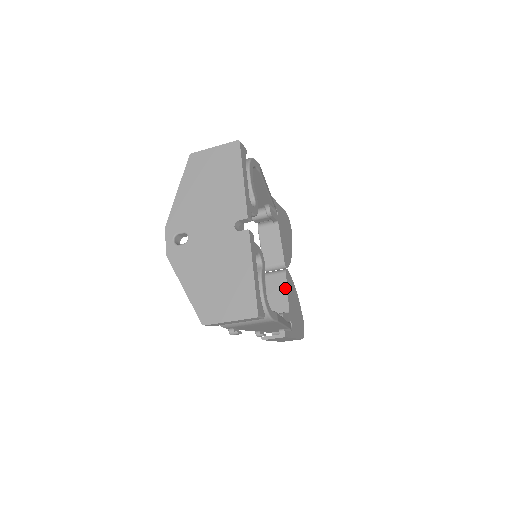
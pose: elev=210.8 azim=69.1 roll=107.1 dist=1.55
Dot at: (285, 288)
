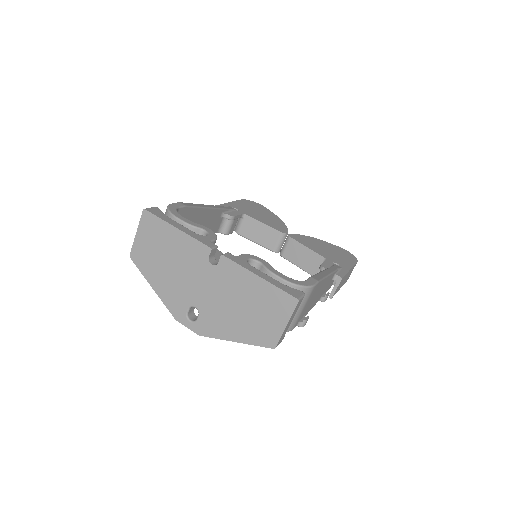
Dot at: (303, 247)
